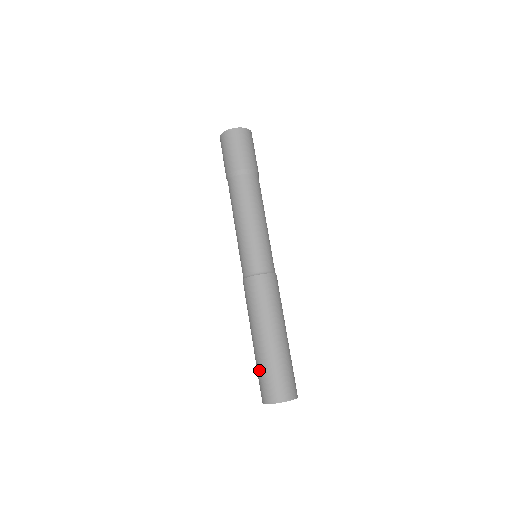
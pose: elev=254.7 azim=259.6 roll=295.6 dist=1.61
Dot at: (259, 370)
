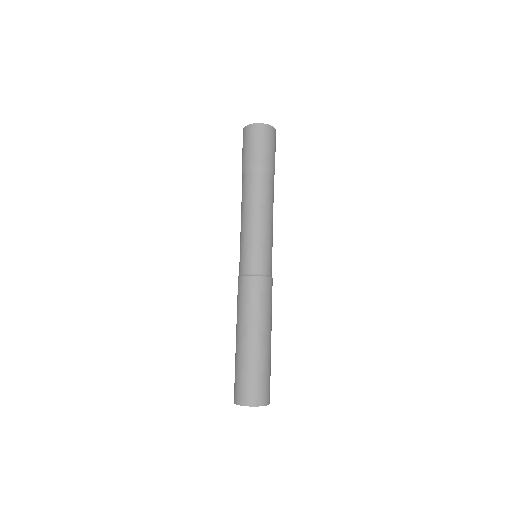
Dot at: (237, 370)
